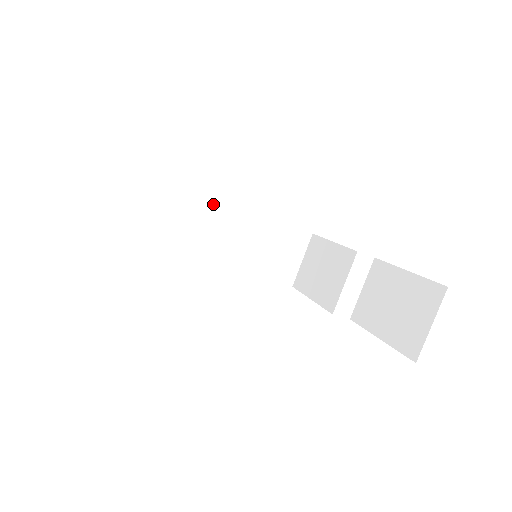
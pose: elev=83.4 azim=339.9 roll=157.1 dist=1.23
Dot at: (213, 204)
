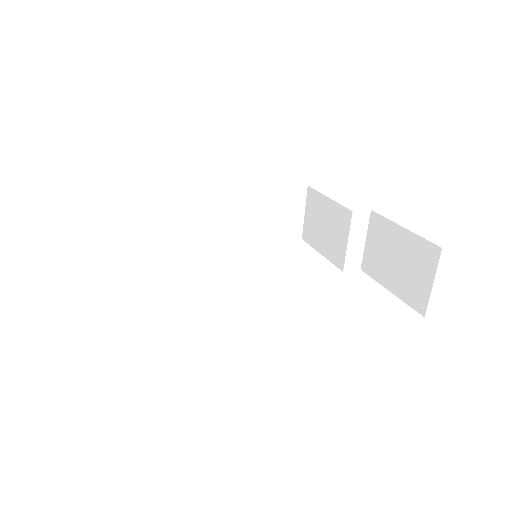
Dot at: (203, 197)
